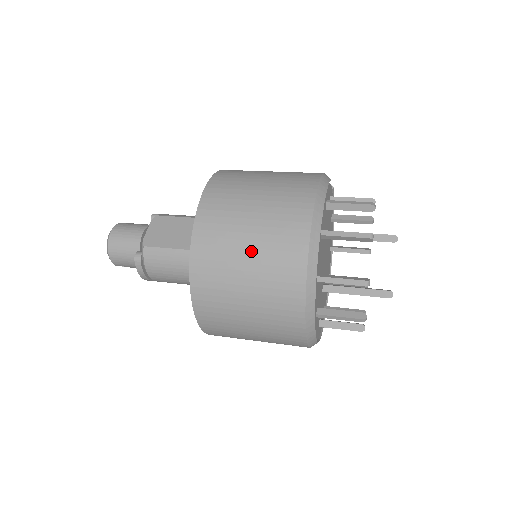
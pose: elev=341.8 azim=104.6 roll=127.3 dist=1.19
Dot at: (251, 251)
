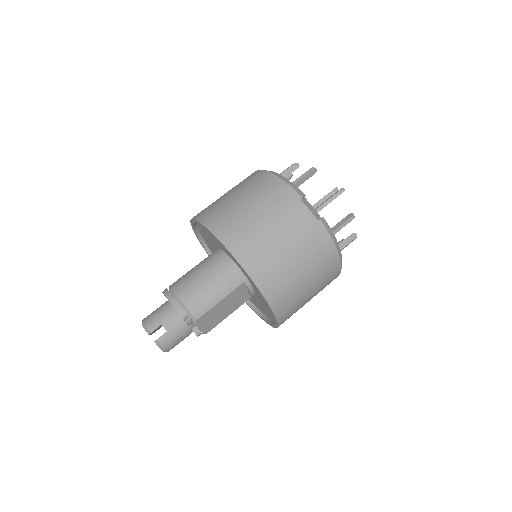
Dot at: occluded
